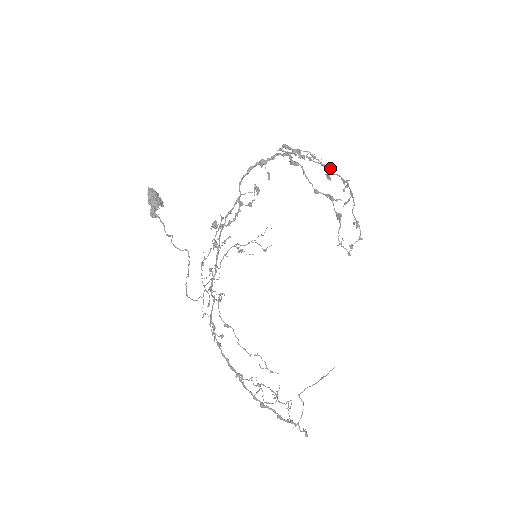
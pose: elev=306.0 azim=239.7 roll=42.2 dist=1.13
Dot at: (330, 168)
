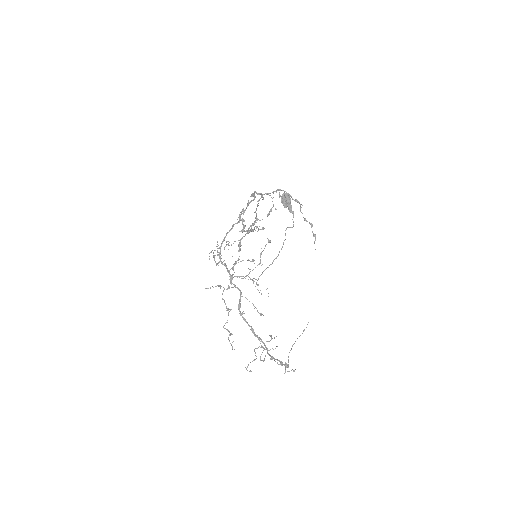
Dot at: occluded
